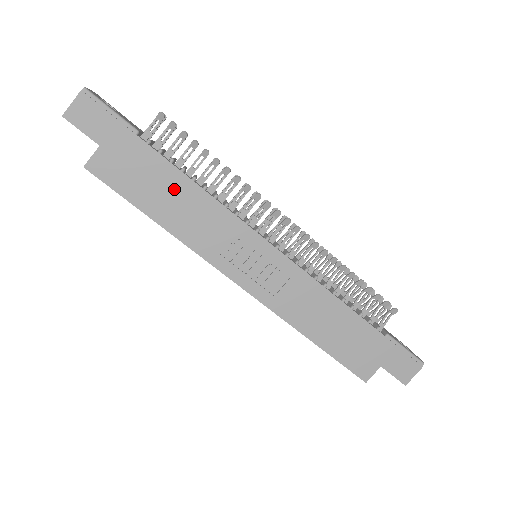
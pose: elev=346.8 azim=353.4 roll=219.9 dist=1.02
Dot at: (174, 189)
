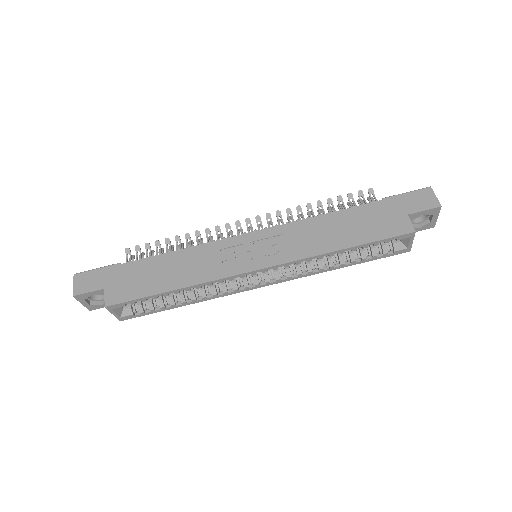
Dot at: (165, 266)
